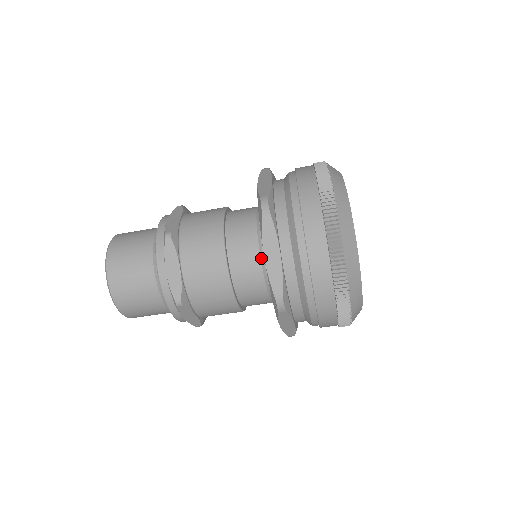
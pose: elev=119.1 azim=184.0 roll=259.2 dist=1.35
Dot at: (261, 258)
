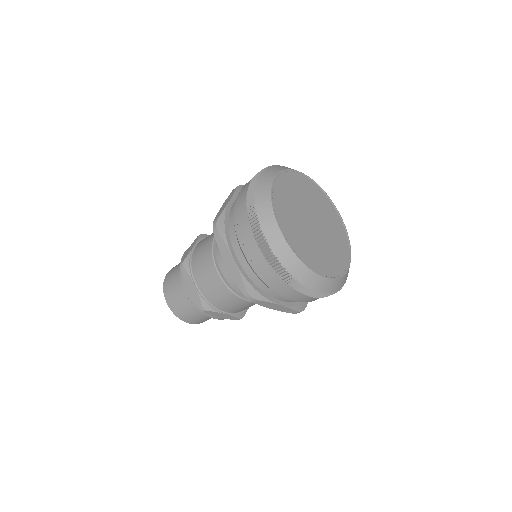
Dot at: occluded
